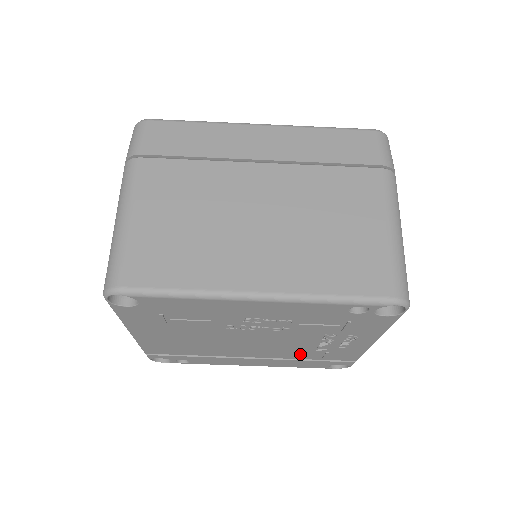
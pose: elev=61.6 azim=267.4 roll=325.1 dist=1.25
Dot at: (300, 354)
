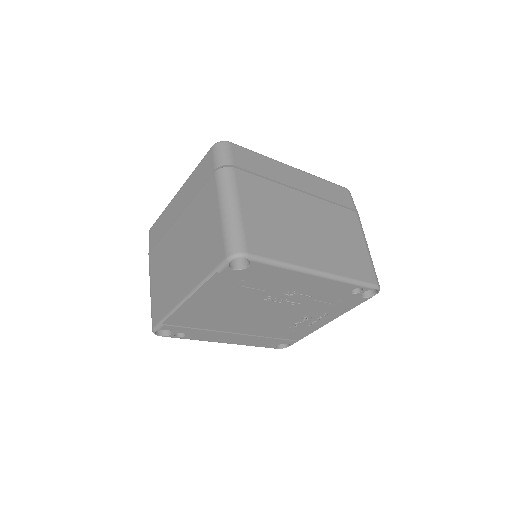
Dot at: (274, 331)
